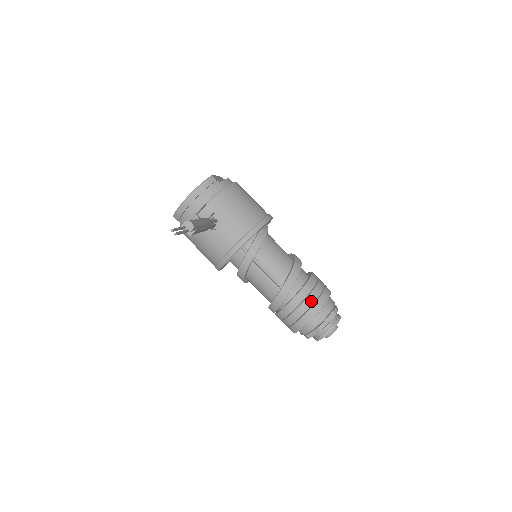
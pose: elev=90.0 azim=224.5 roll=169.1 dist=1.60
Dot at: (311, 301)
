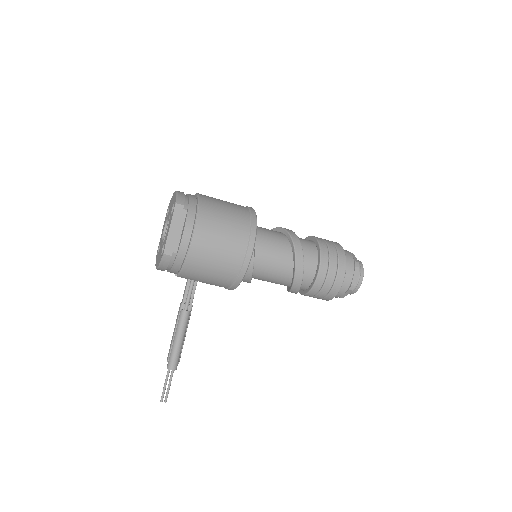
Dot at: (321, 297)
